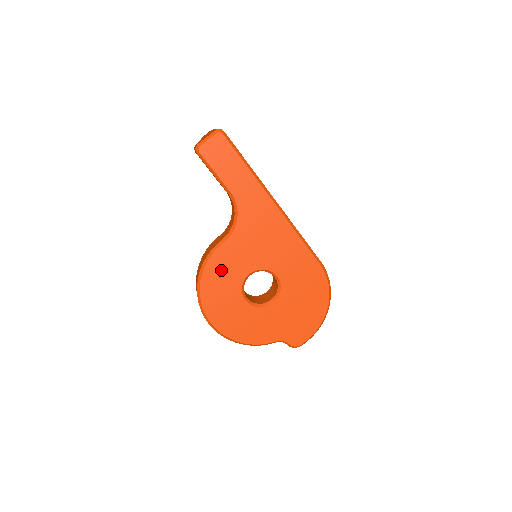
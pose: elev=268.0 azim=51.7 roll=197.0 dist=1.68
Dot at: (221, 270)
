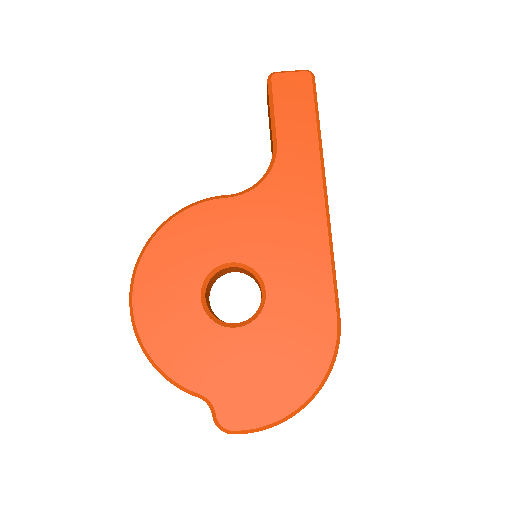
Dot at: (198, 231)
